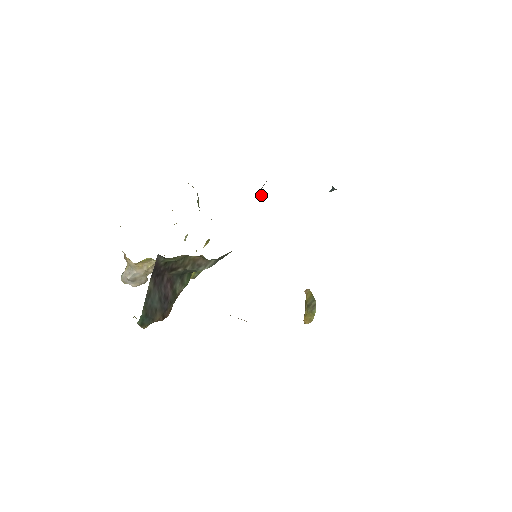
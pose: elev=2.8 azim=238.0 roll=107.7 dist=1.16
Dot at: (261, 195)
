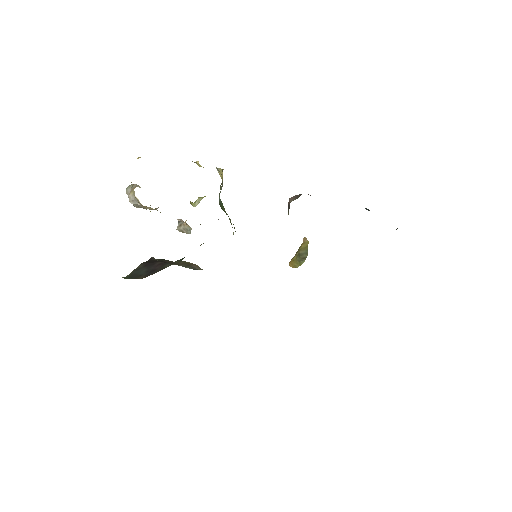
Dot at: (288, 206)
